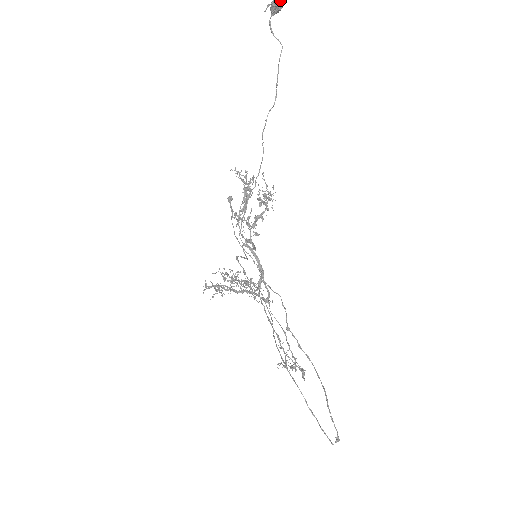
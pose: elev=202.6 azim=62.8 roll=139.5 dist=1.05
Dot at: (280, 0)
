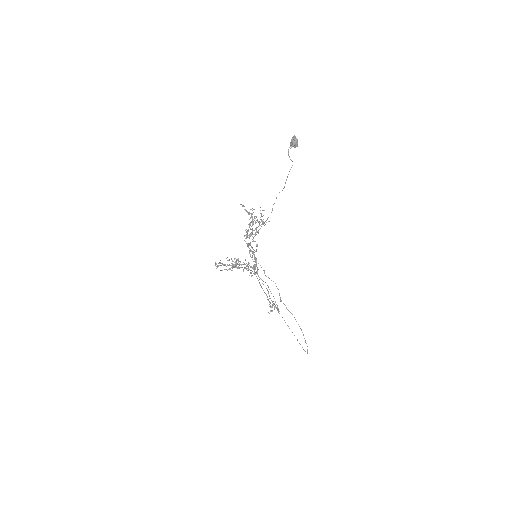
Dot at: occluded
